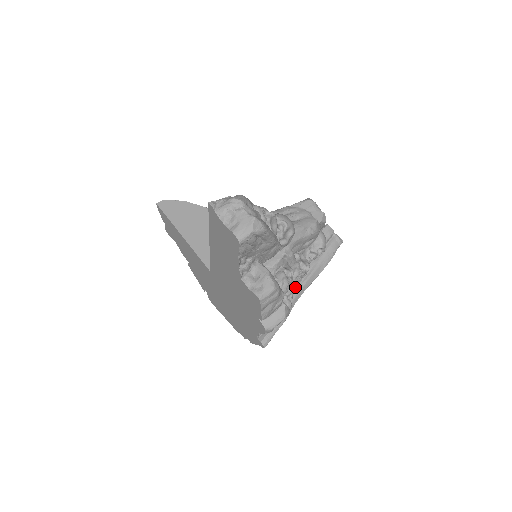
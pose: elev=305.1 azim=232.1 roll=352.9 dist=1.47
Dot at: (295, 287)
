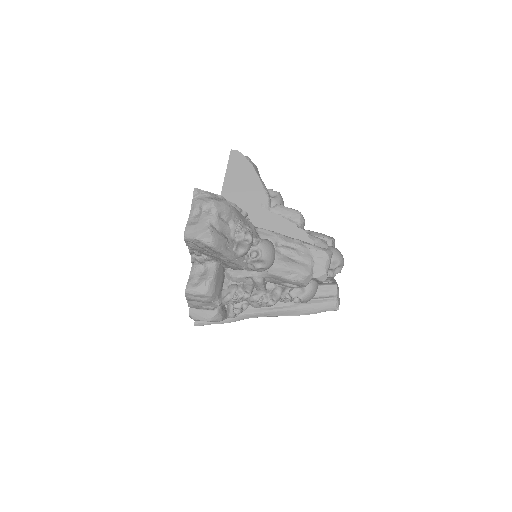
Dot at: (259, 307)
